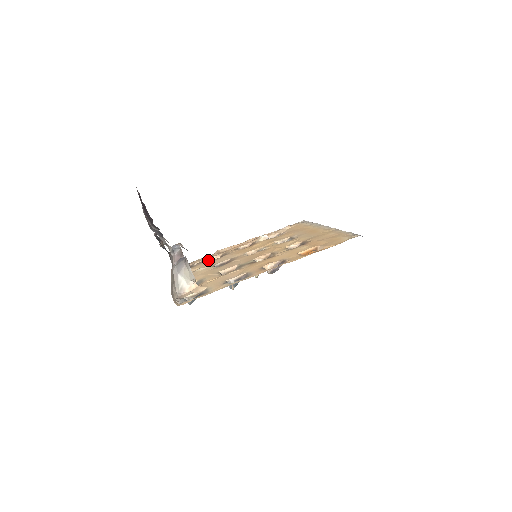
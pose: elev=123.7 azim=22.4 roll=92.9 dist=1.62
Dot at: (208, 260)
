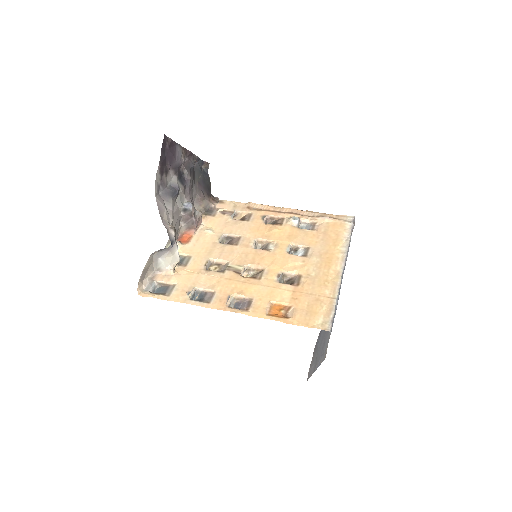
Dot at: (229, 216)
